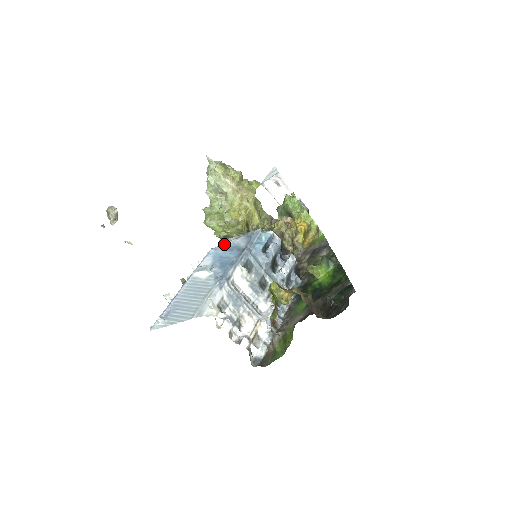
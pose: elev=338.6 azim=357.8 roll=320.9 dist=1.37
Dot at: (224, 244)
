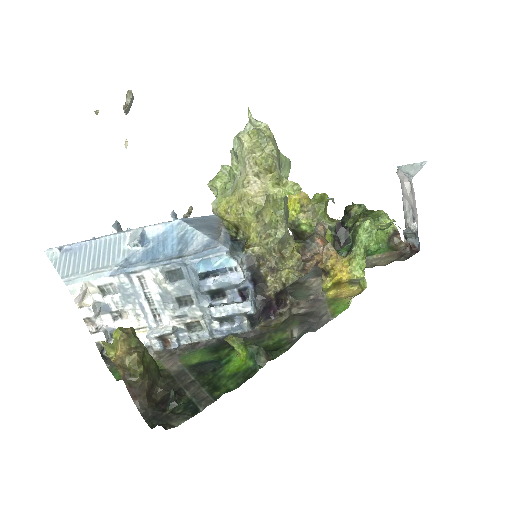
Dot at: (190, 227)
